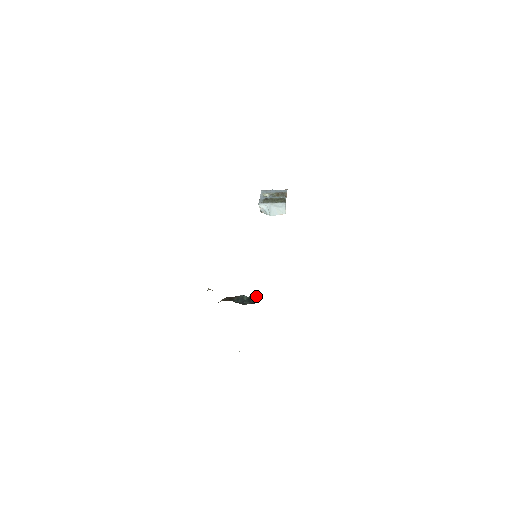
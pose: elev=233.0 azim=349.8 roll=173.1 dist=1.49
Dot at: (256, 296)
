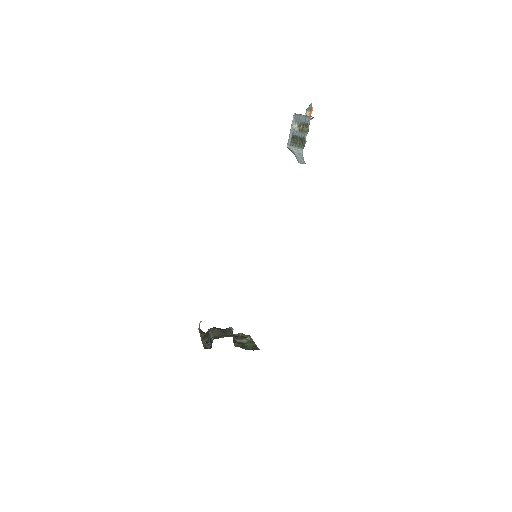
Dot at: occluded
